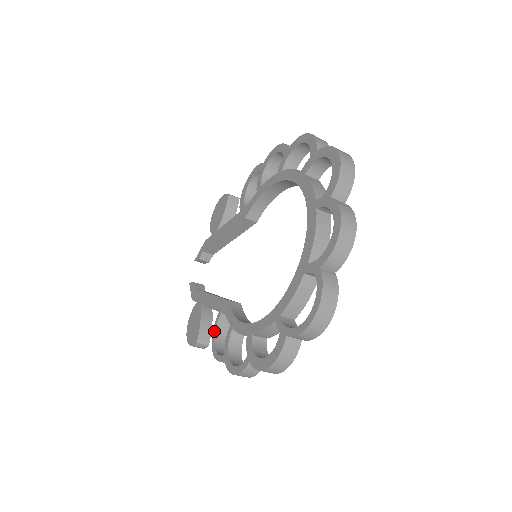
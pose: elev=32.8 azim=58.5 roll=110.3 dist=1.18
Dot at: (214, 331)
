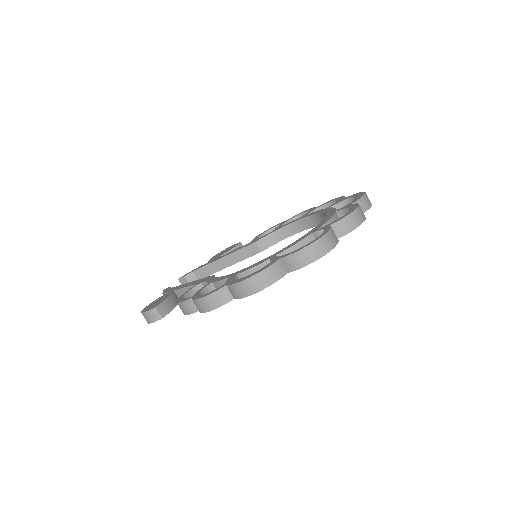
Dot at: (186, 292)
